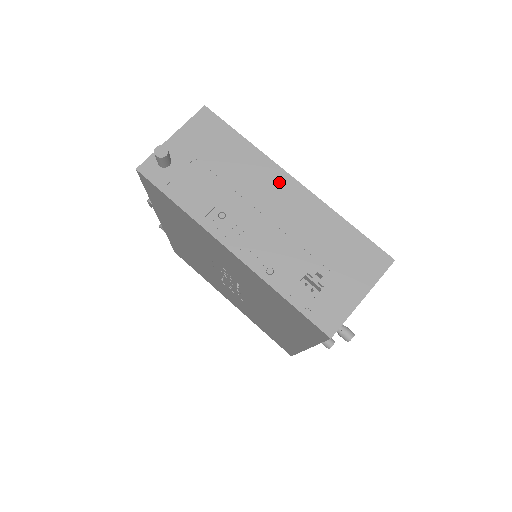
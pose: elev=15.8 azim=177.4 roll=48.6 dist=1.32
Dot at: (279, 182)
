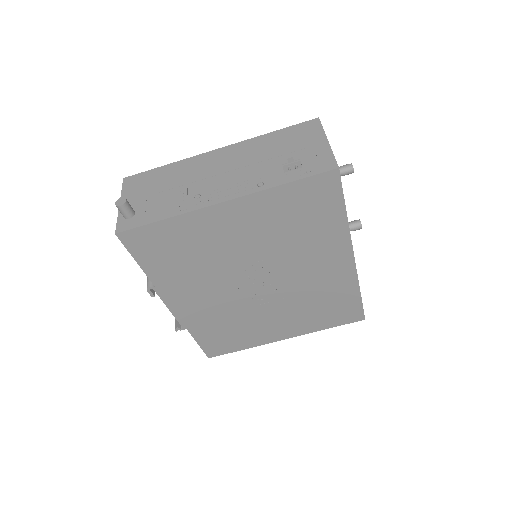
Dot at: (210, 158)
